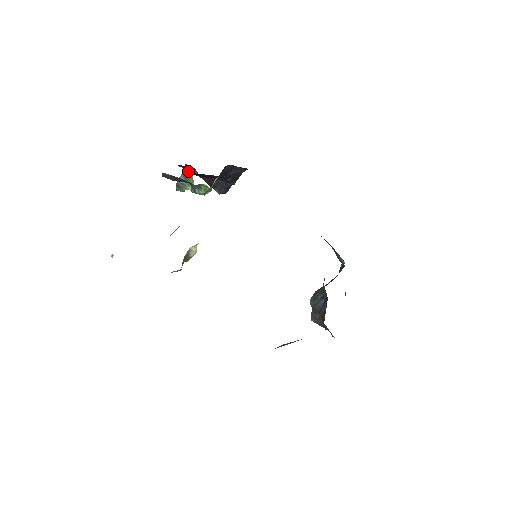
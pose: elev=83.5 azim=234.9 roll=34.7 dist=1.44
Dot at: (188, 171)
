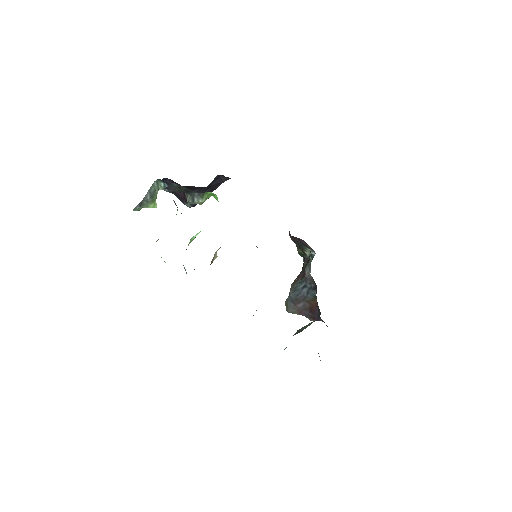
Dot at: occluded
